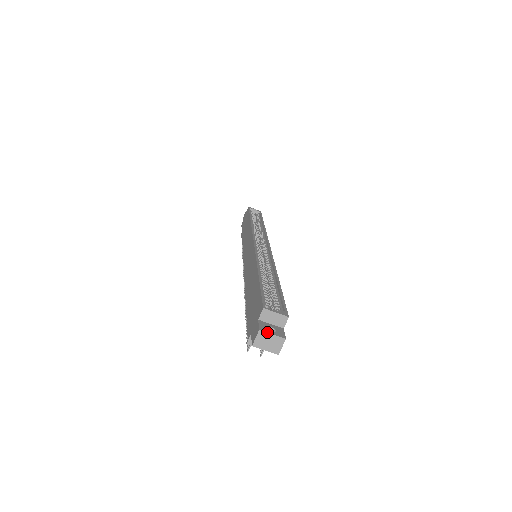
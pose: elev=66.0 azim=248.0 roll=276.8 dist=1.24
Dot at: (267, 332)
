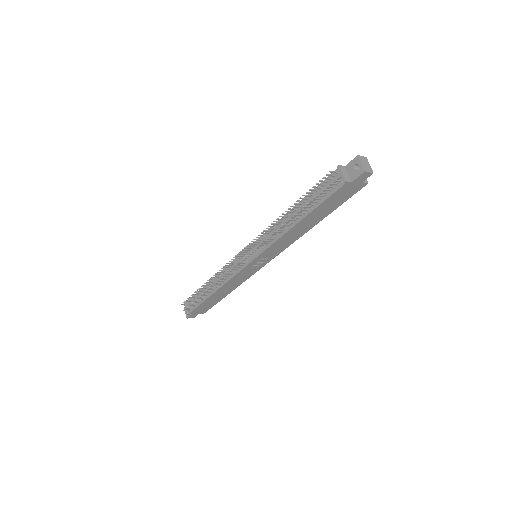
Dot at: occluded
